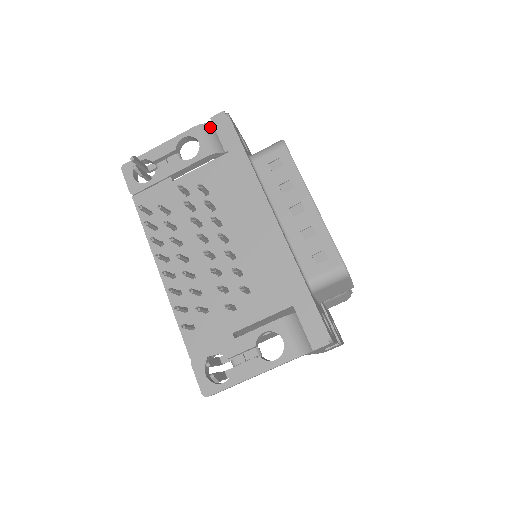
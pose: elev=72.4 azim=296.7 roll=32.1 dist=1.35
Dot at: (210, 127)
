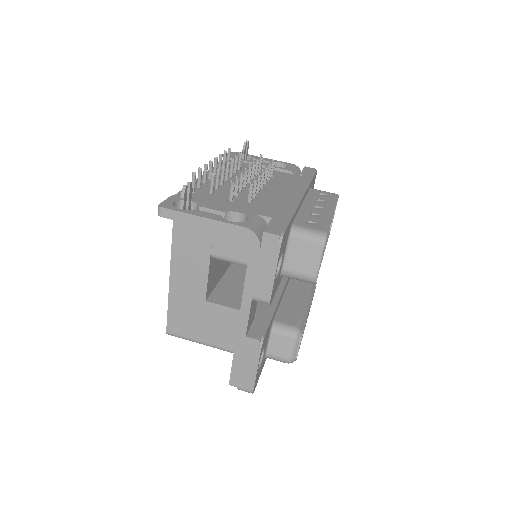
Dot at: (300, 171)
